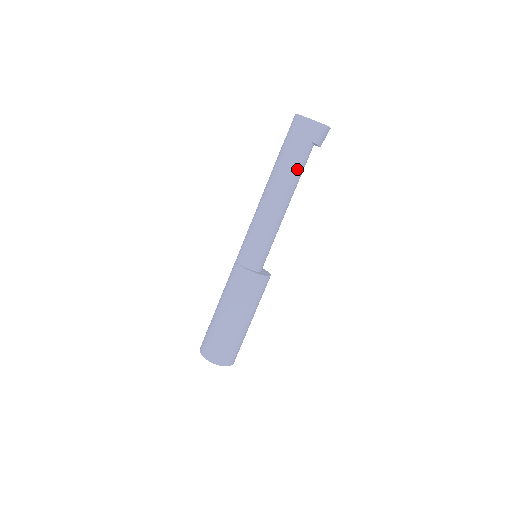
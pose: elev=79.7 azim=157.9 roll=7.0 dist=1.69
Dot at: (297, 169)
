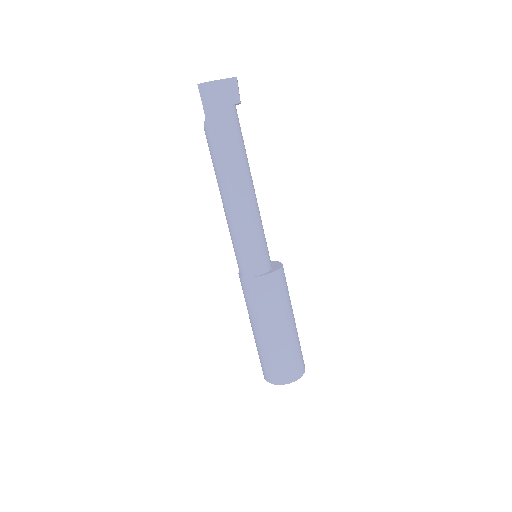
Dot at: (242, 141)
